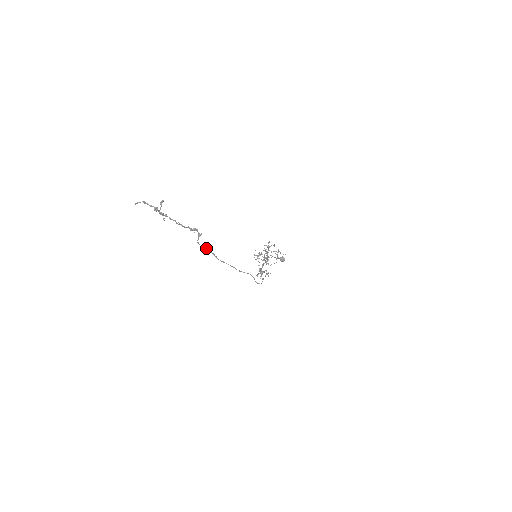
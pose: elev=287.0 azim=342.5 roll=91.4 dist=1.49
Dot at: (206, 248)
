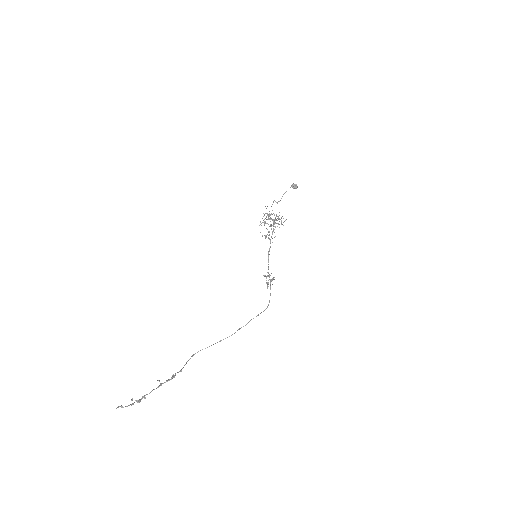
Dot at: occluded
